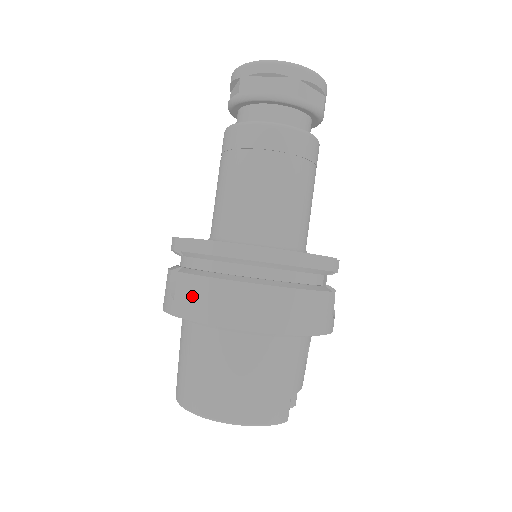
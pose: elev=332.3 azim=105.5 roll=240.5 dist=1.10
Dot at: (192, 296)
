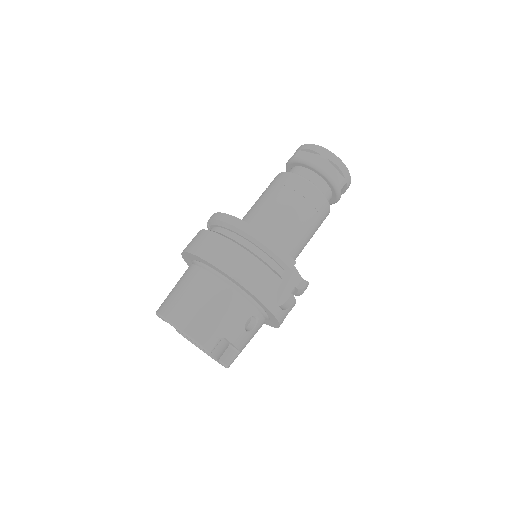
Dot at: (197, 240)
